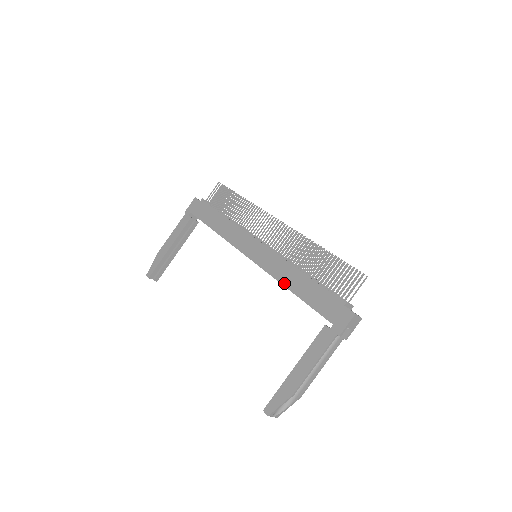
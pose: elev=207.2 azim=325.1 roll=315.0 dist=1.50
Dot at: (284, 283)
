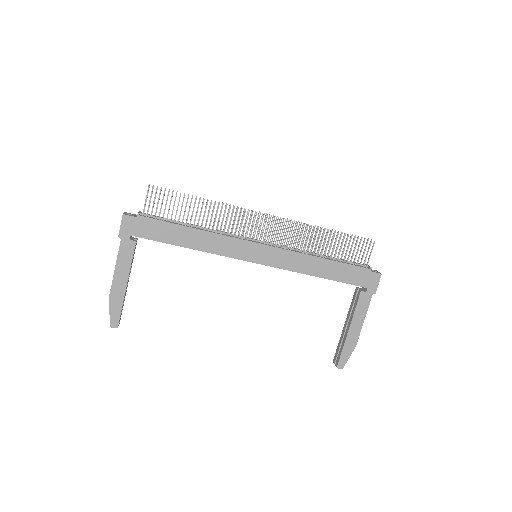
Dot at: (309, 273)
